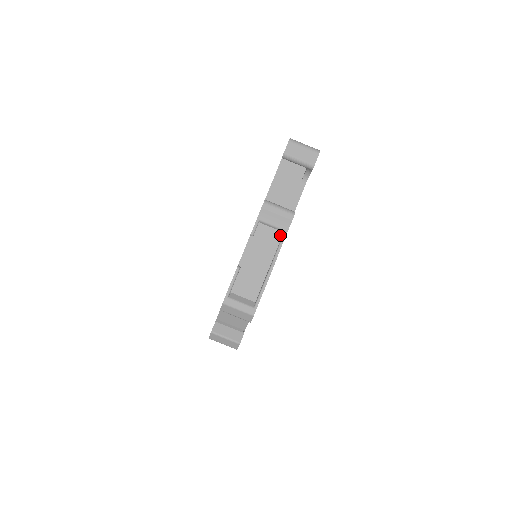
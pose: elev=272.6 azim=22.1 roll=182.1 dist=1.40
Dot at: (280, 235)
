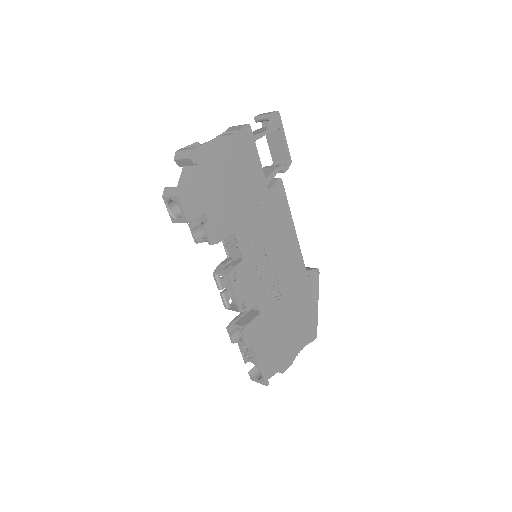
Dot at: (235, 133)
